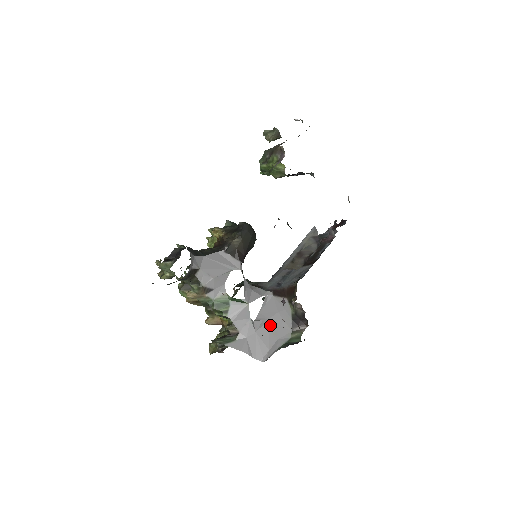
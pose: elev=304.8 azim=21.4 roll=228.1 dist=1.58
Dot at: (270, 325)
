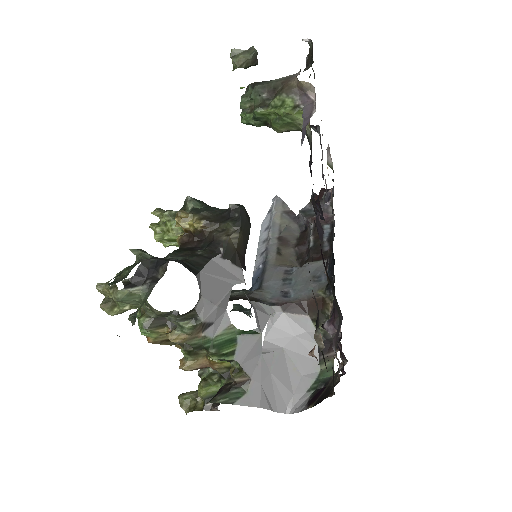
Dot at: (286, 357)
